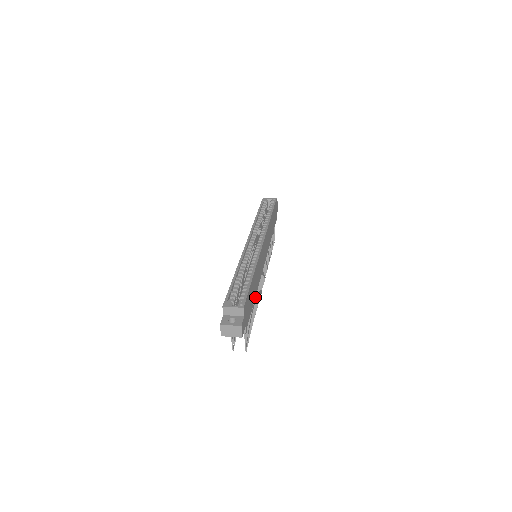
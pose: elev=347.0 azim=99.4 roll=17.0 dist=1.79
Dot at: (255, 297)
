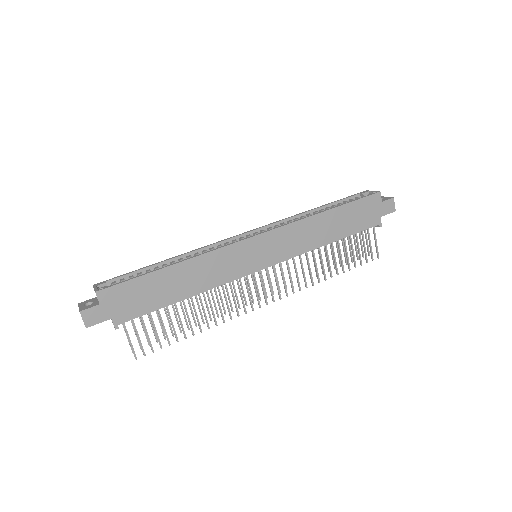
Dot at: (210, 305)
